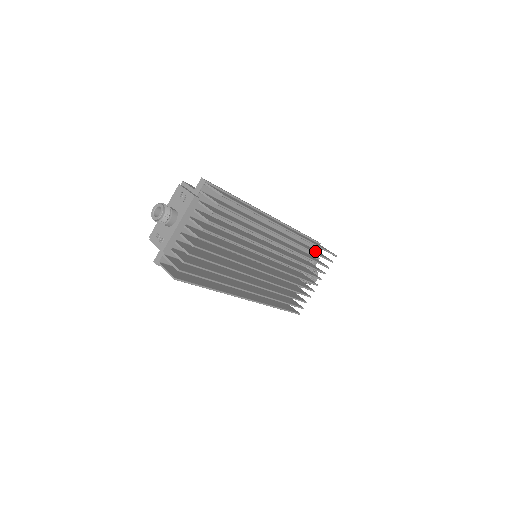
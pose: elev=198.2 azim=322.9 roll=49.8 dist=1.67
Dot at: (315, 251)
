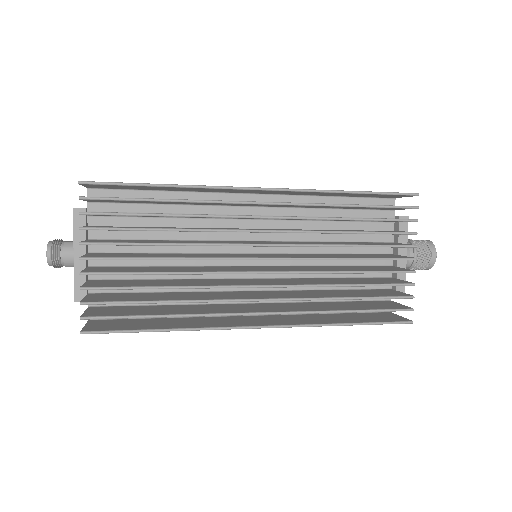
Dot at: occluded
